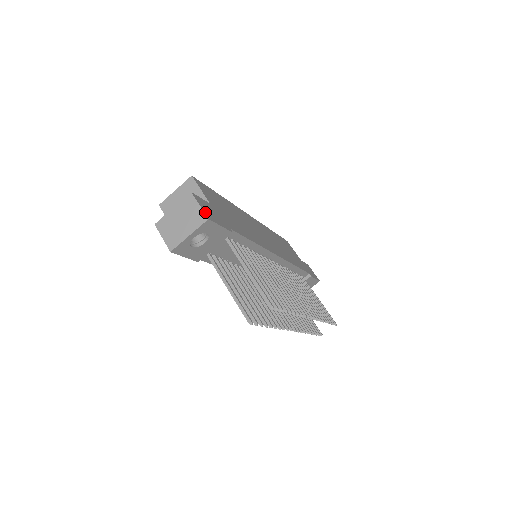
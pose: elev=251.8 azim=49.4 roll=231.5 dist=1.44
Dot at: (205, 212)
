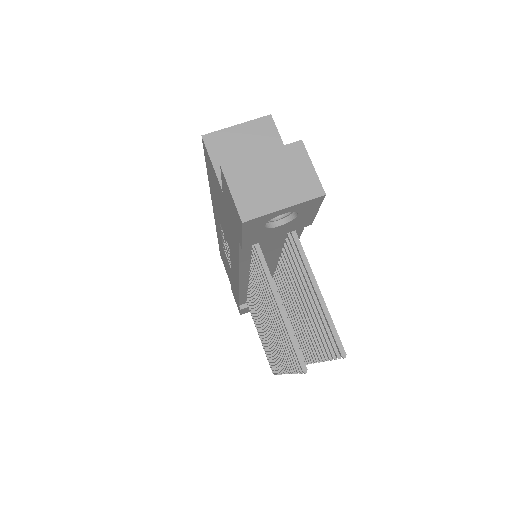
Dot at: (318, 181)
